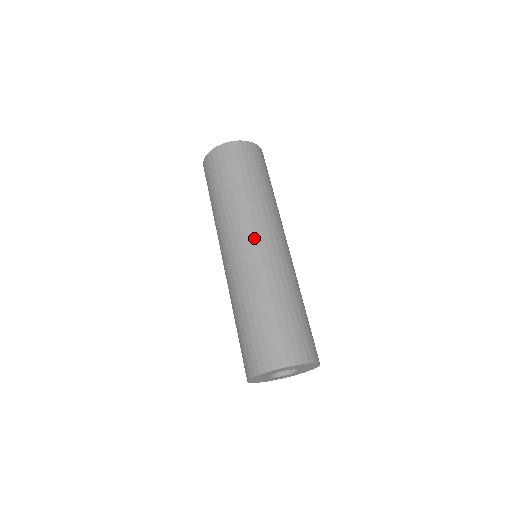
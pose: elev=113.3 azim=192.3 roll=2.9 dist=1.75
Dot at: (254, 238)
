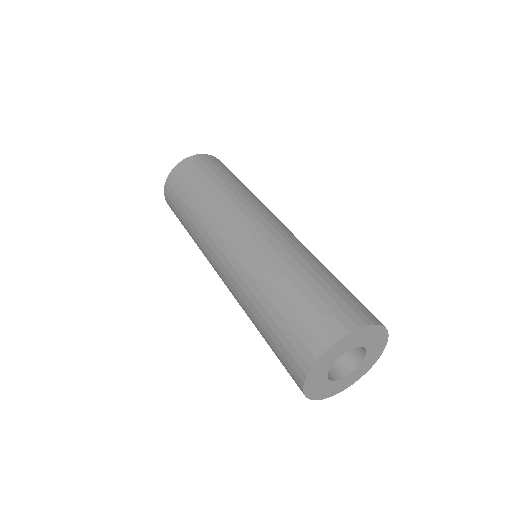
Dot at: (240, 227)
